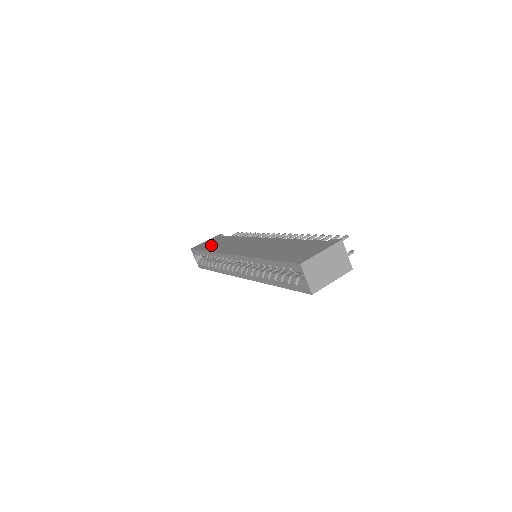
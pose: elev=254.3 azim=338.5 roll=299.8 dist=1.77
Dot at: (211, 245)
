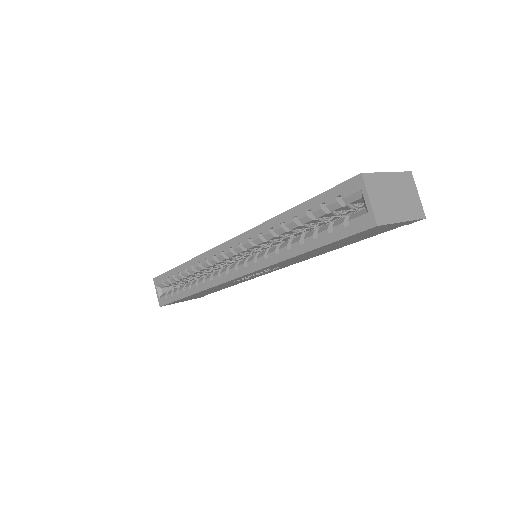
Dot at: occluded
